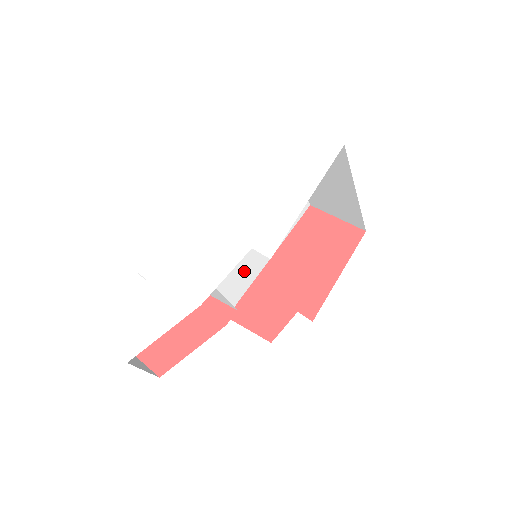
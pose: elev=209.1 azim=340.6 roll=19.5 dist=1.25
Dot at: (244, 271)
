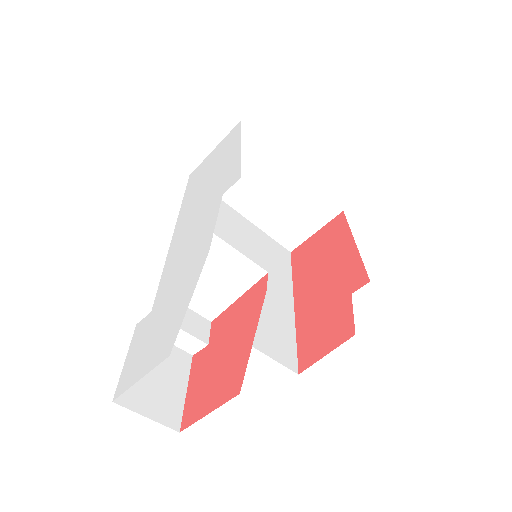
Dot at: (273, 315)
